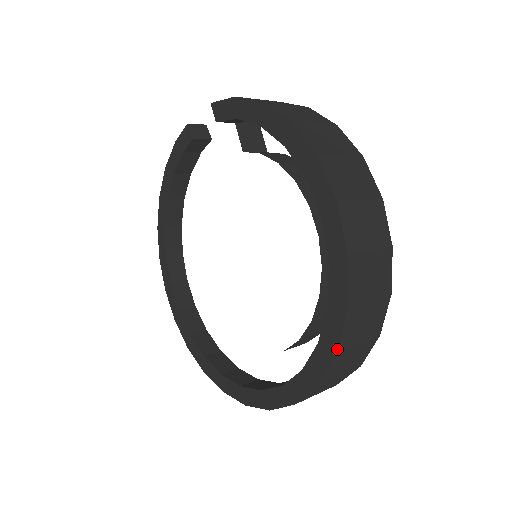
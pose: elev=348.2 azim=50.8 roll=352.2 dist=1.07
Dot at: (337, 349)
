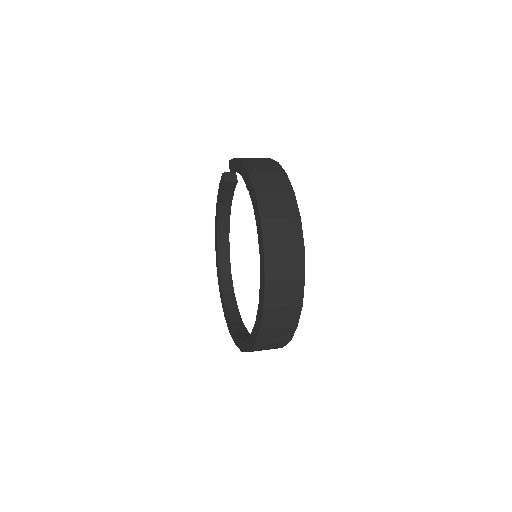
Dot at: (263, 307)
